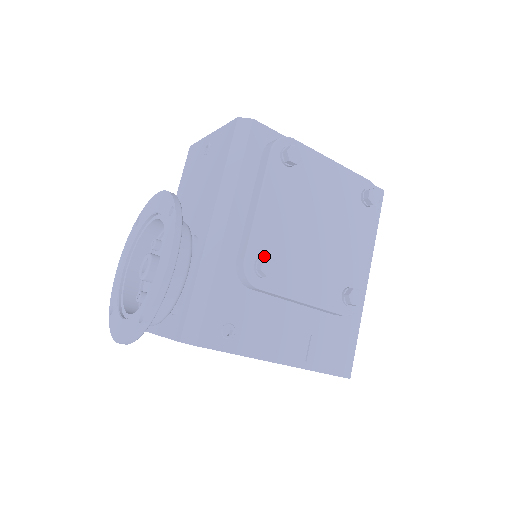
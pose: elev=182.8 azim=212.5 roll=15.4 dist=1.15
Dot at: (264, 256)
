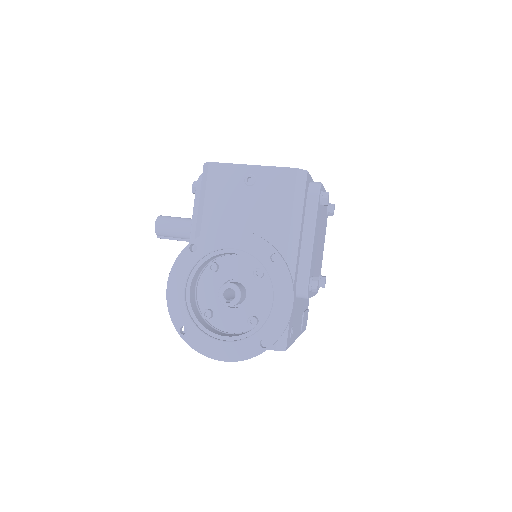
Dot at: (313, 277)
